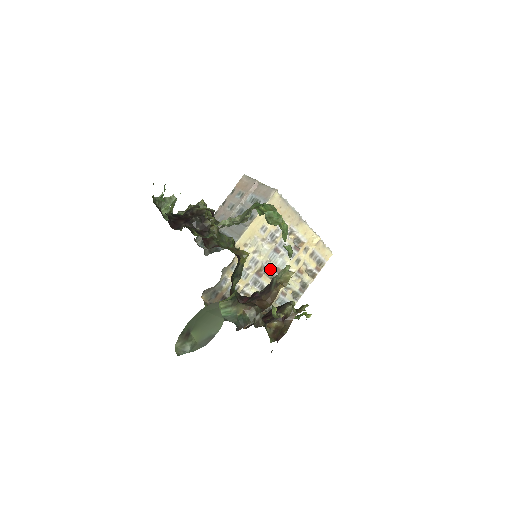
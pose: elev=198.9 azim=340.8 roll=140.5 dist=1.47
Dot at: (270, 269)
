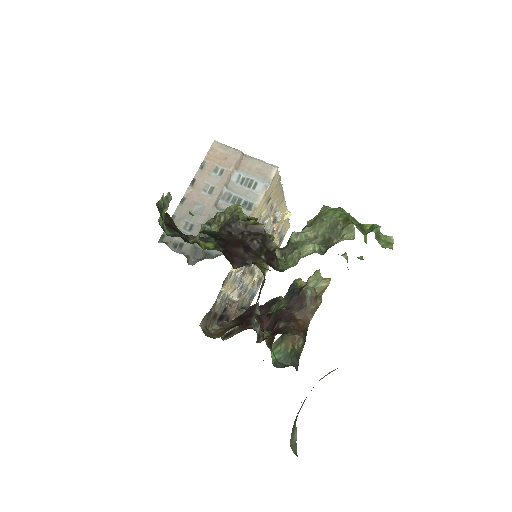
Dot at: occluded
